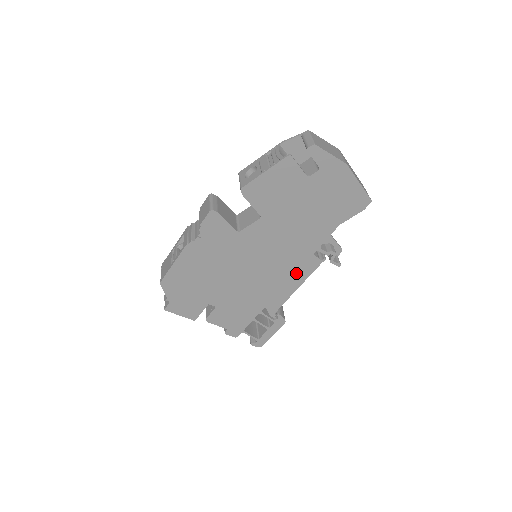
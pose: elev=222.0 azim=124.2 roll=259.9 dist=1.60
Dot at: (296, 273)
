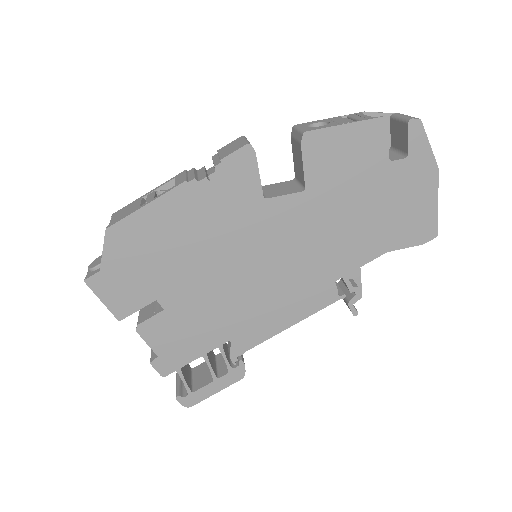
Dot at: (299, 302)
